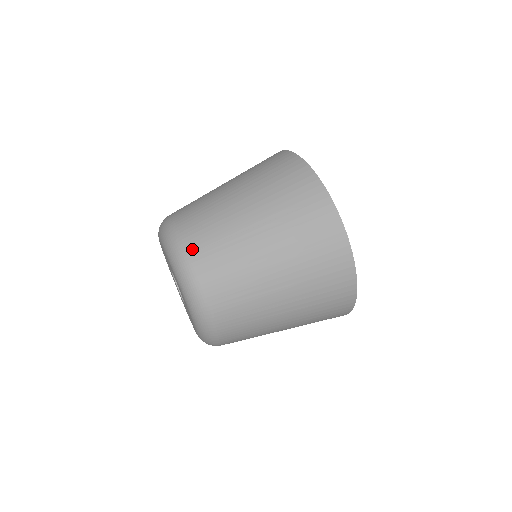
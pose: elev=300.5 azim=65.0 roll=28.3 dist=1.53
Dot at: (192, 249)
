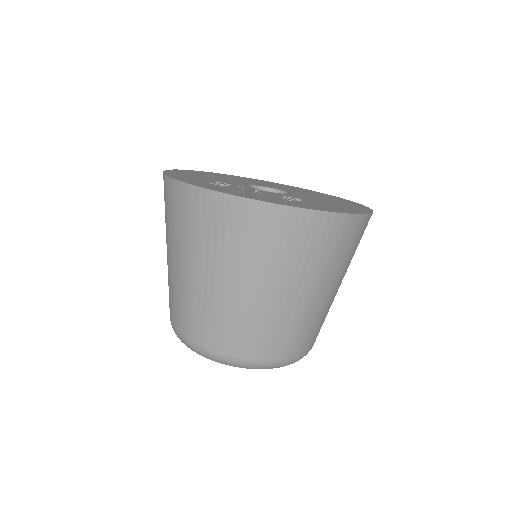
Dot at: (191, 337)
